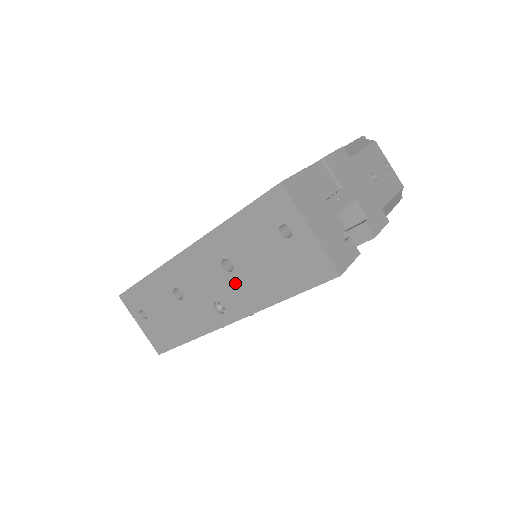
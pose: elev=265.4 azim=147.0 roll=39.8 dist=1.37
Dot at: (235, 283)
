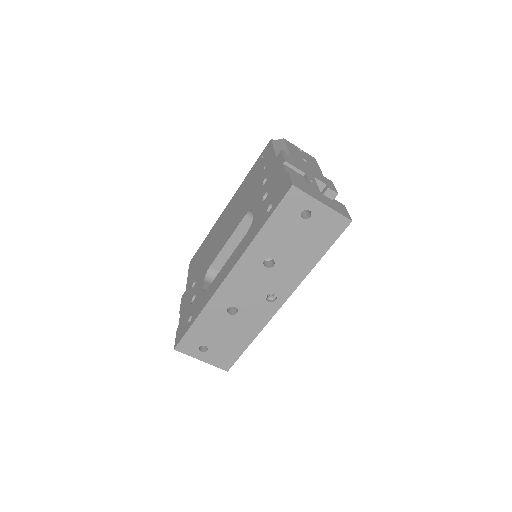
Dot at: (279, 272)
